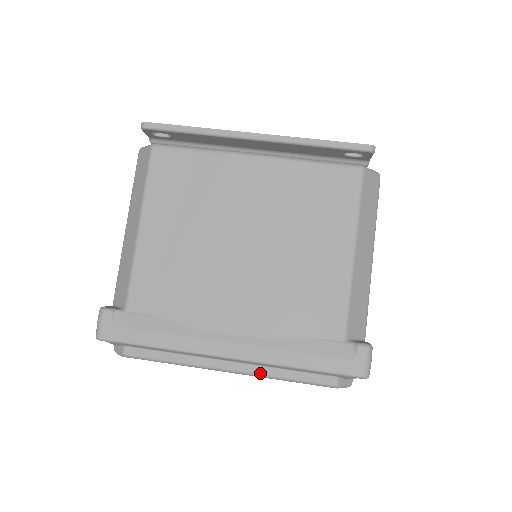
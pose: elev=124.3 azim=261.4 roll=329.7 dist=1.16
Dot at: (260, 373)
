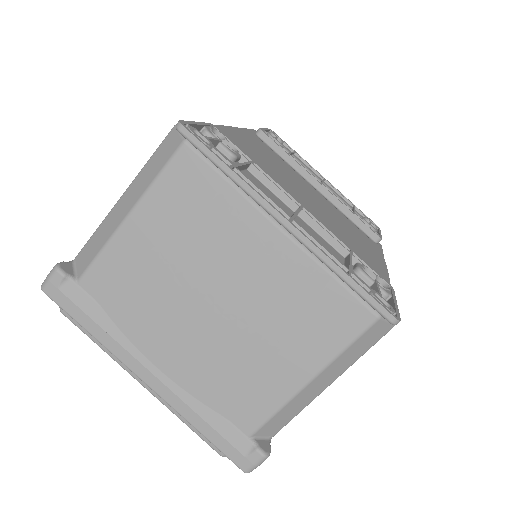
Dot at: (166, 405)
